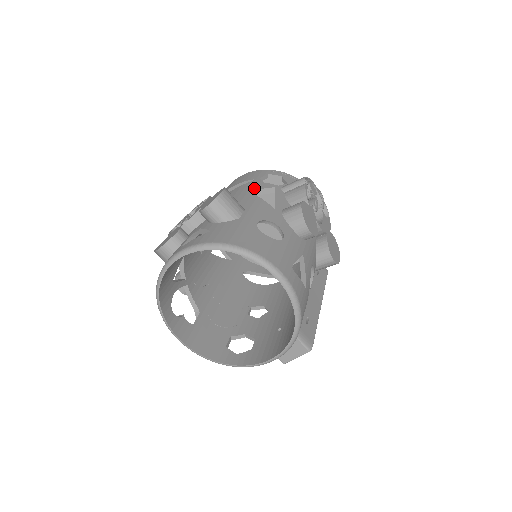
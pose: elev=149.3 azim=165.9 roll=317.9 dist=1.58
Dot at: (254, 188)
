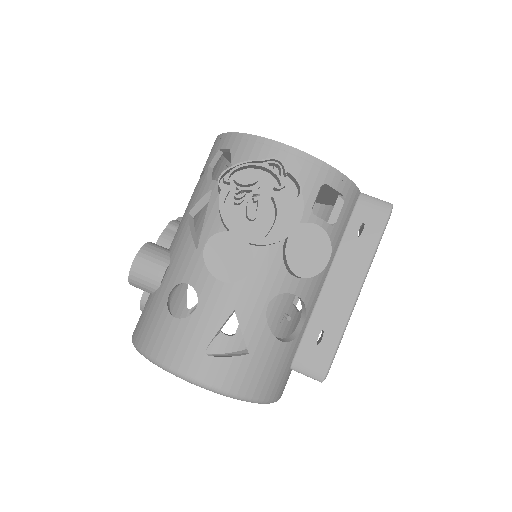
Dot at: (194, 200)
